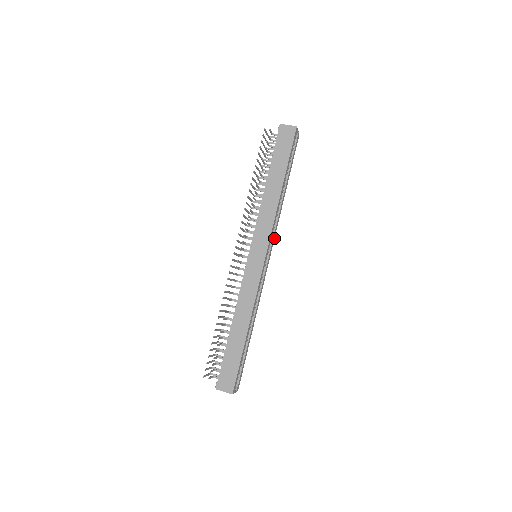
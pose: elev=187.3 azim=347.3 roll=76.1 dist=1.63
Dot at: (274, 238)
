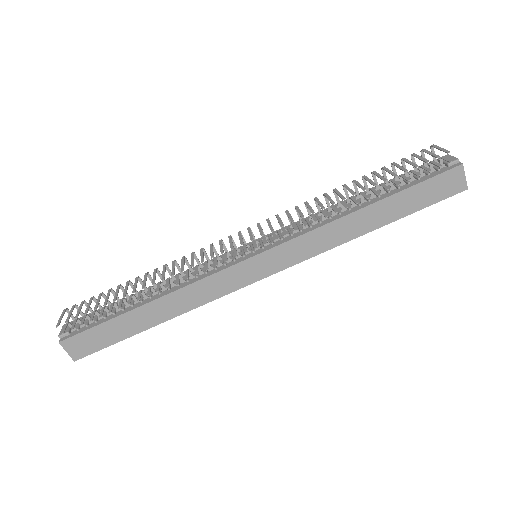
Dot at: occluded
